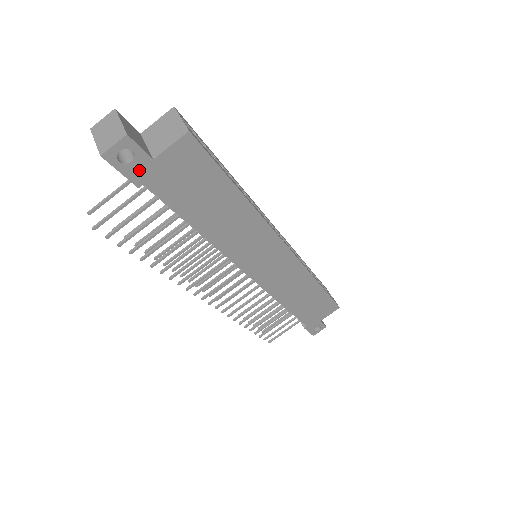
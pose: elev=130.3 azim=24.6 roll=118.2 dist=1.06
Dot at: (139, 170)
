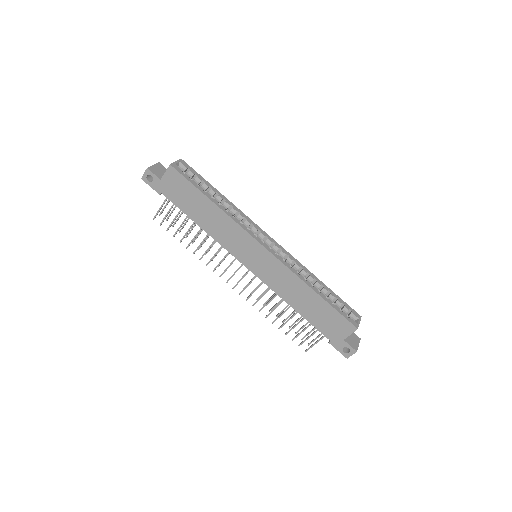
Dot at: (157, 185)
